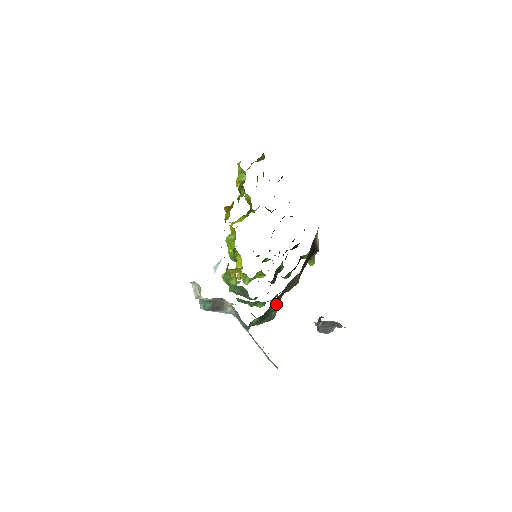
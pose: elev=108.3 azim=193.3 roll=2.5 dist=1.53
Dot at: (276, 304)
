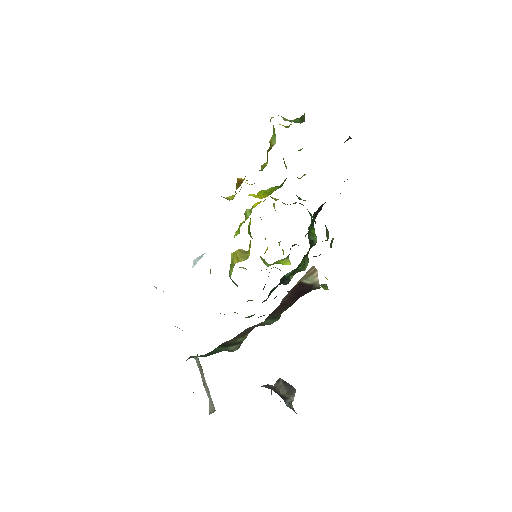
Dot at: (232, 342)
